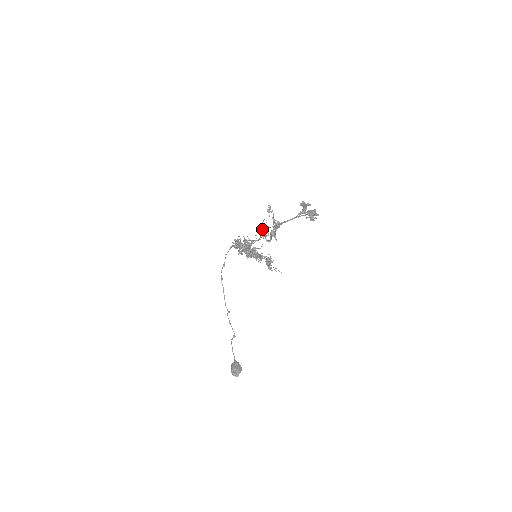
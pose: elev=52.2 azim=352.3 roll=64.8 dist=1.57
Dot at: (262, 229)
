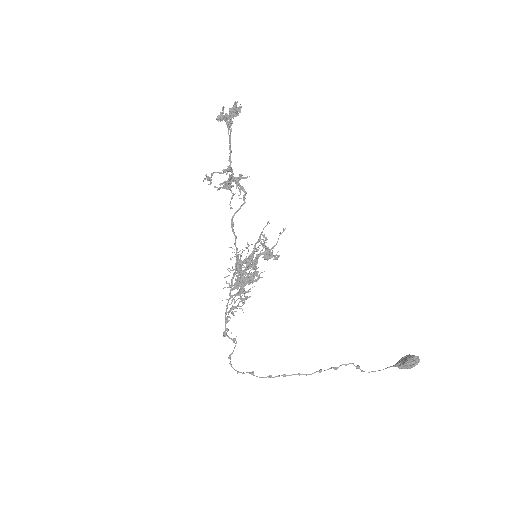
Dot at: (228, 183)
